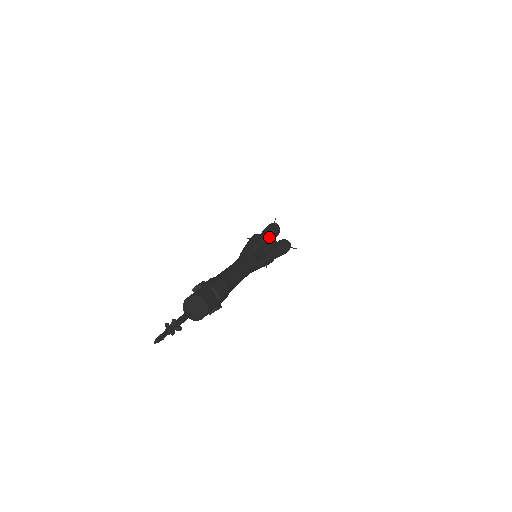
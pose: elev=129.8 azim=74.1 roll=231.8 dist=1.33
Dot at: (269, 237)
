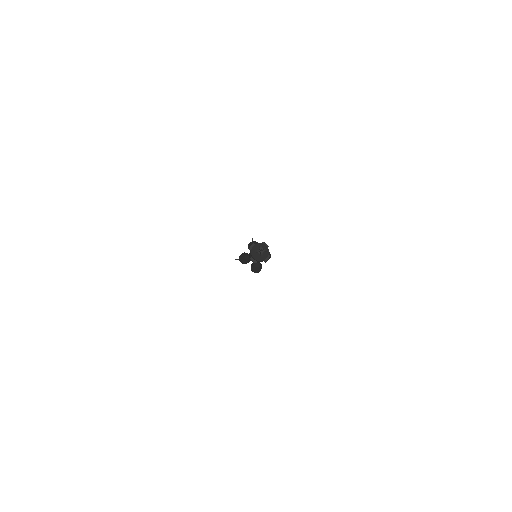
Dot at: occluded
